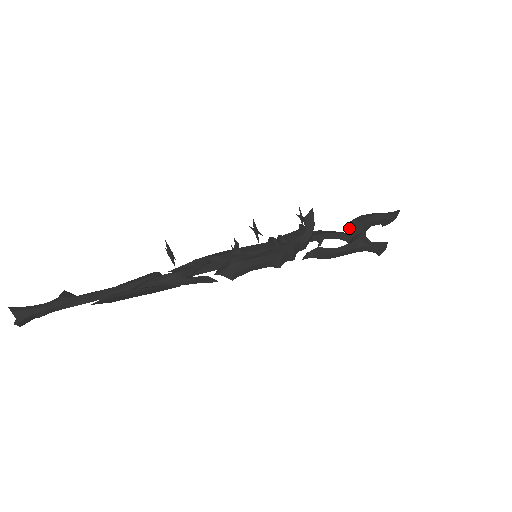
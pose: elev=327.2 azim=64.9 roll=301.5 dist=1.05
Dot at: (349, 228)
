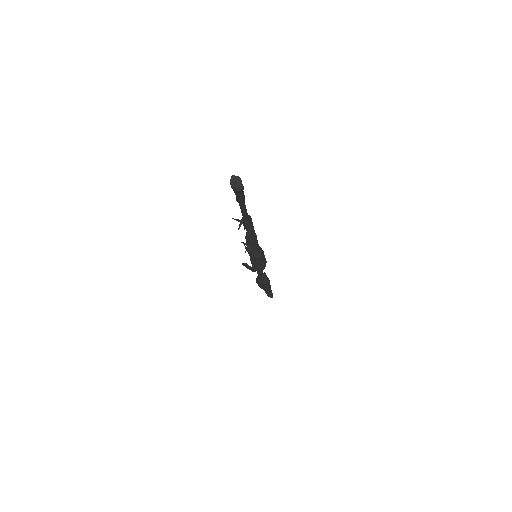
Dot at: occluded
